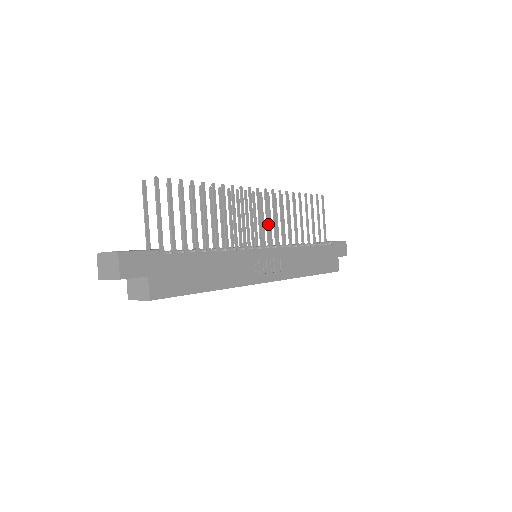
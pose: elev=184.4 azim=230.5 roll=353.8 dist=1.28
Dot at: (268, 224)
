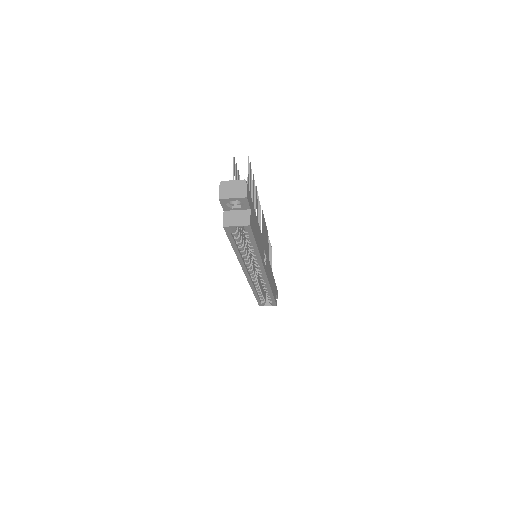
Dot at: (263, 238)
